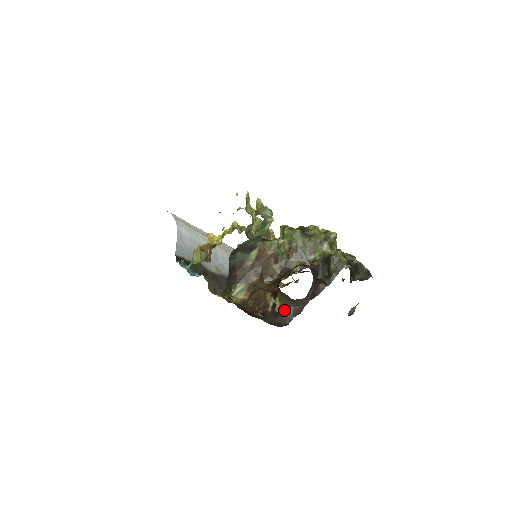
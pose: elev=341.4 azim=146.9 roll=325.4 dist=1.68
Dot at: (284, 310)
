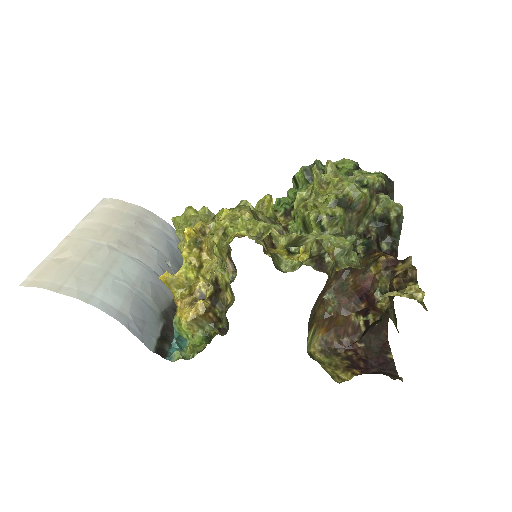
Dot at: occluded
